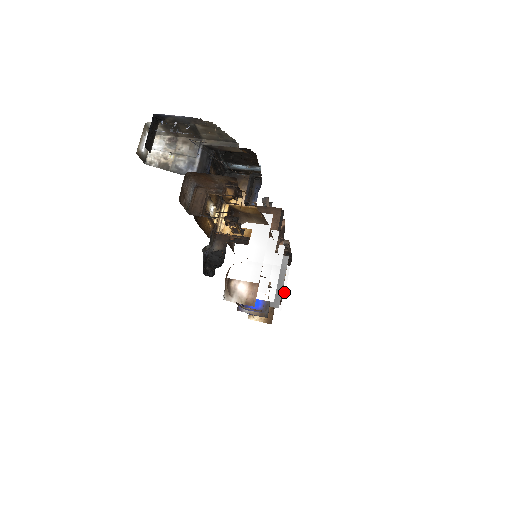
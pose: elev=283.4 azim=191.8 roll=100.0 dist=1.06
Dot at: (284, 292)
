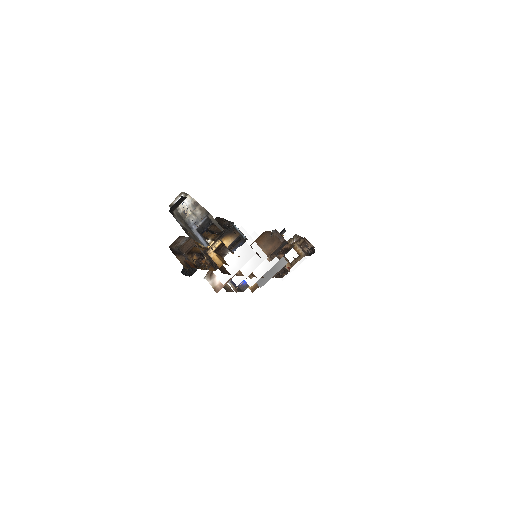
Dot at: occluded
